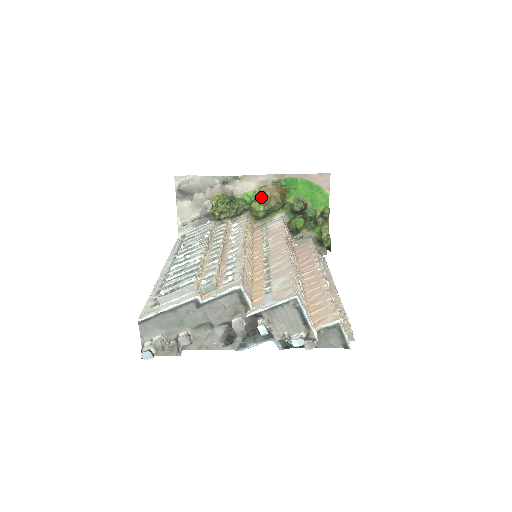
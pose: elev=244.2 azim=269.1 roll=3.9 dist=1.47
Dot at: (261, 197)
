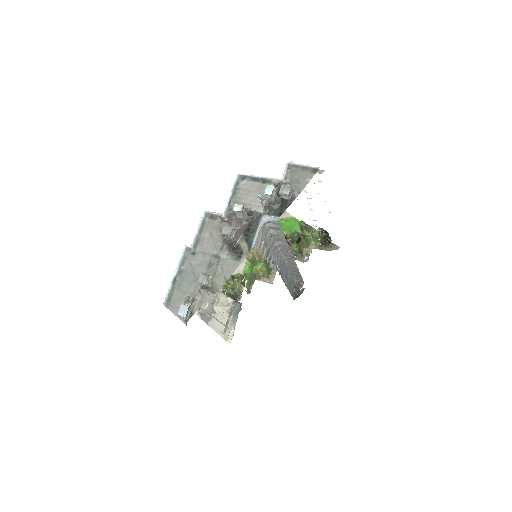
Dot at: (252, 259)
